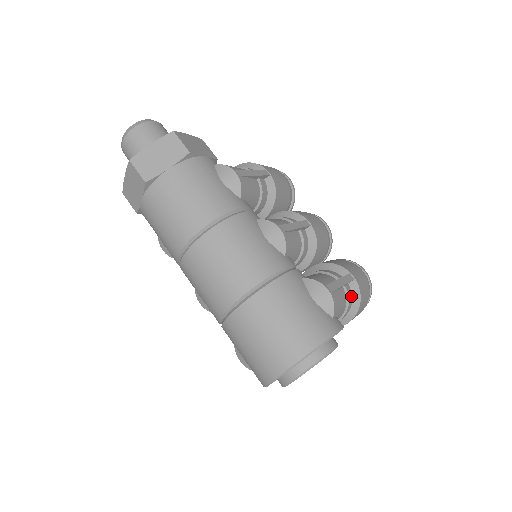
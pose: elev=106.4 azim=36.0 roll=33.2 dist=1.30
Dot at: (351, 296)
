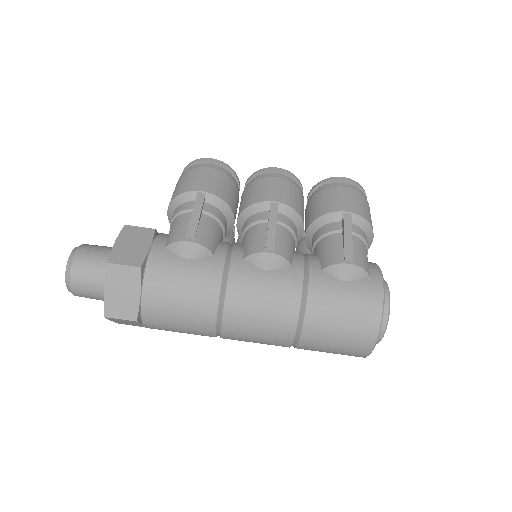
Dot at: (360, 230)
